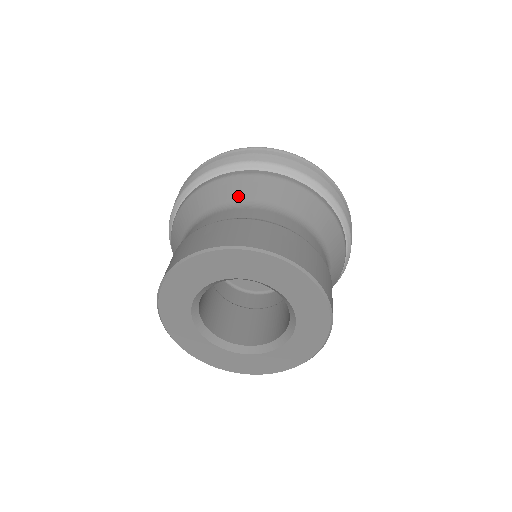
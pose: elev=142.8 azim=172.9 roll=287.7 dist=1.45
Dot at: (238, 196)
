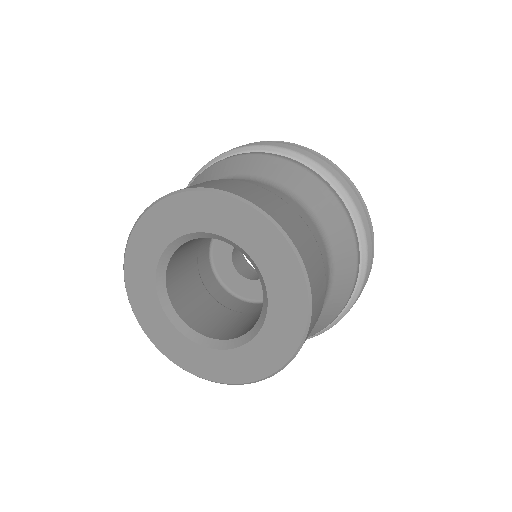
Dot at: occluded
